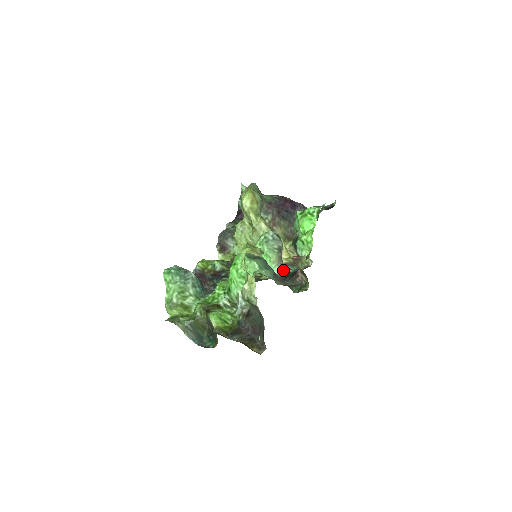
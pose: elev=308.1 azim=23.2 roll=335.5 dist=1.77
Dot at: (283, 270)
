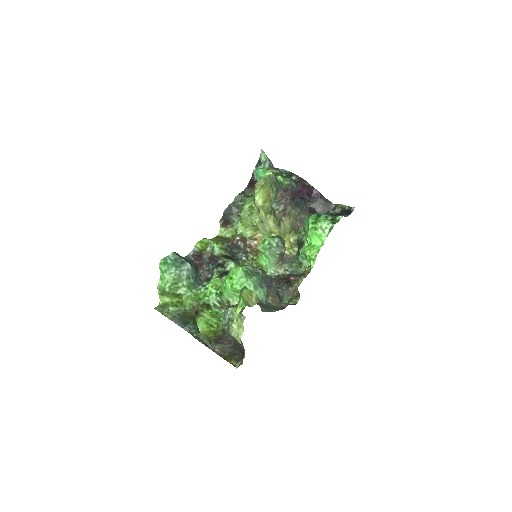
Dot at: (280, 270)
